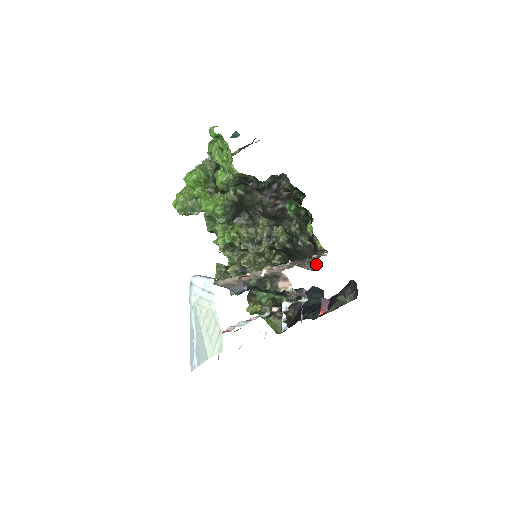
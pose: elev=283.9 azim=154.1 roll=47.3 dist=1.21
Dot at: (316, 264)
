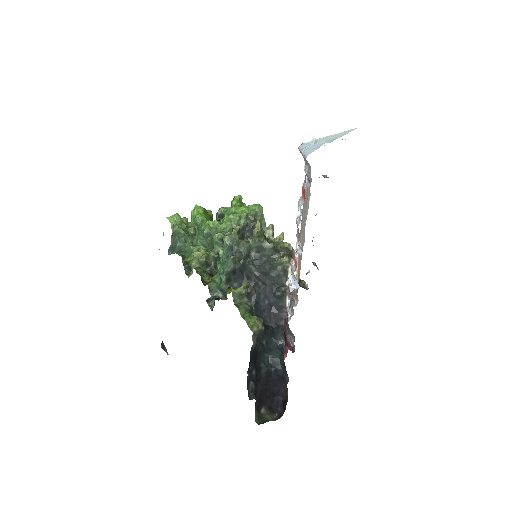
Dot at: (317, 268)
